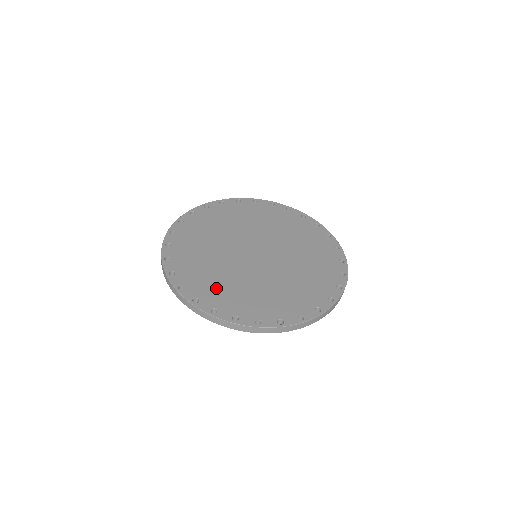
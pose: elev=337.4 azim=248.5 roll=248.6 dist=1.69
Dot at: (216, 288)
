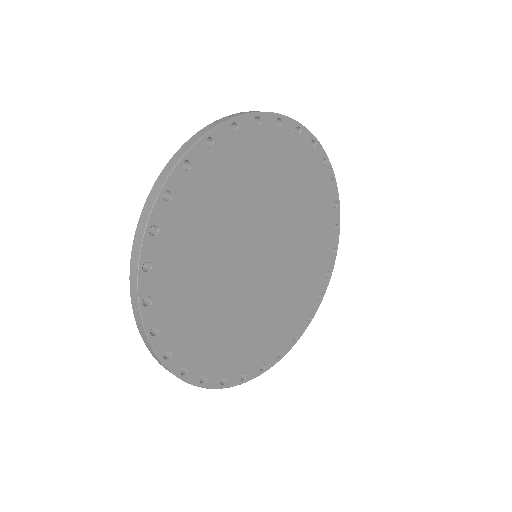
Dot at: (251, 346)
